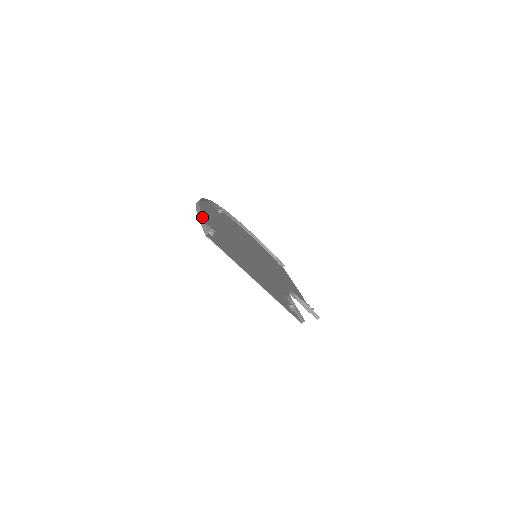
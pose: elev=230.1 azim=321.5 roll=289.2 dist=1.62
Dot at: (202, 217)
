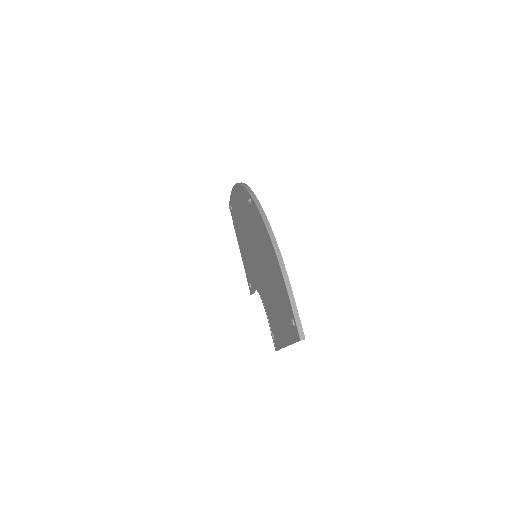
Dot at: (295, 304)
